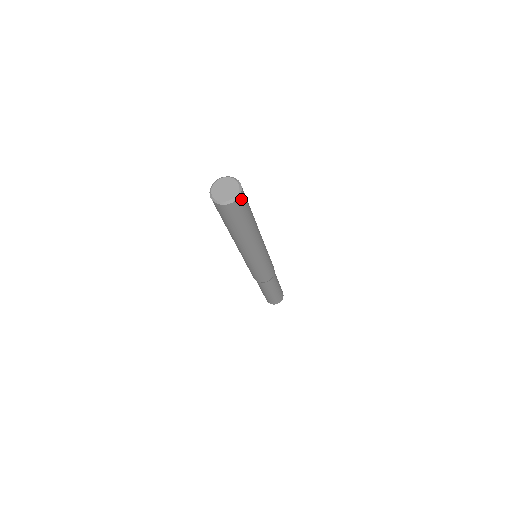
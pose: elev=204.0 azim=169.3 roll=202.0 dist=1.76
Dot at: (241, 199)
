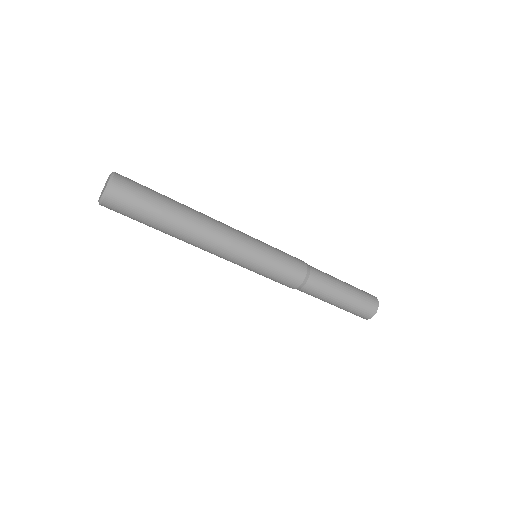
Dot at: (122, 178)
